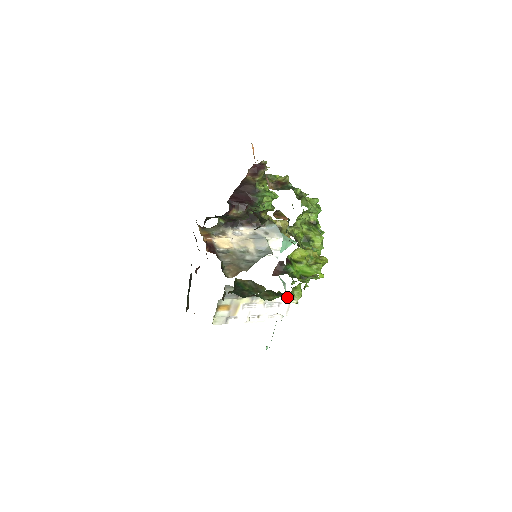
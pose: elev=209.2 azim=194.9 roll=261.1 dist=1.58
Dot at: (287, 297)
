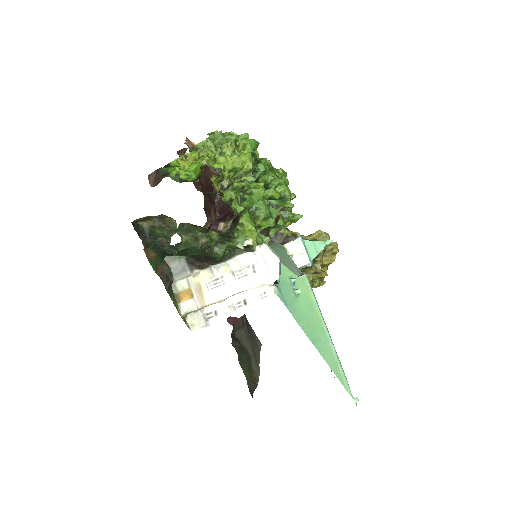
Dot at: (232, 238)
